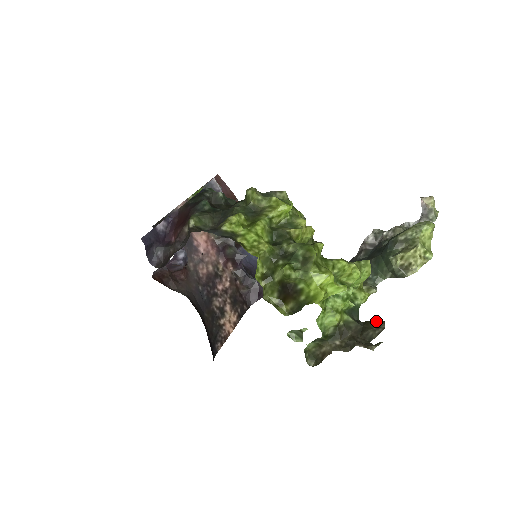
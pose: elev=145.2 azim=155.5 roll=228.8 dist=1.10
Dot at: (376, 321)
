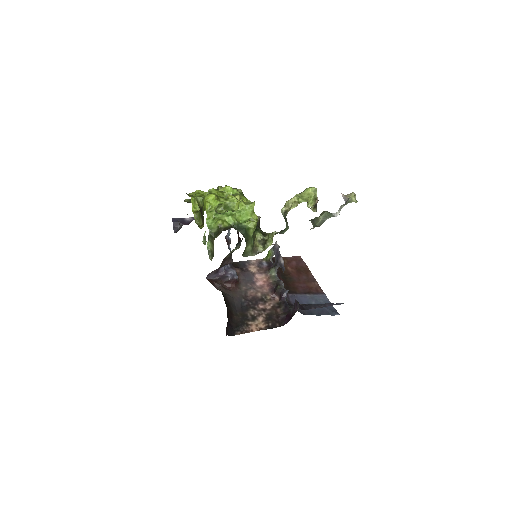
Dot at: occluded
